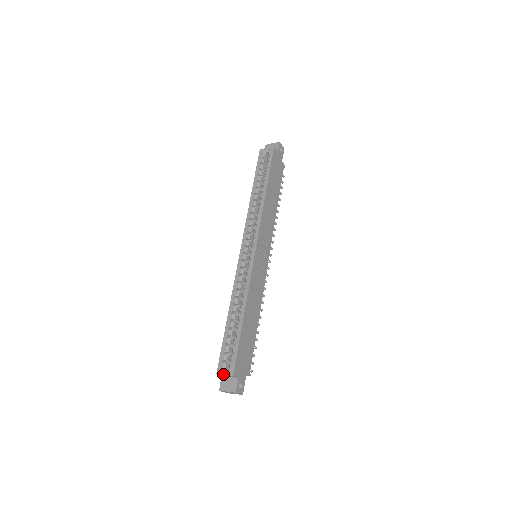
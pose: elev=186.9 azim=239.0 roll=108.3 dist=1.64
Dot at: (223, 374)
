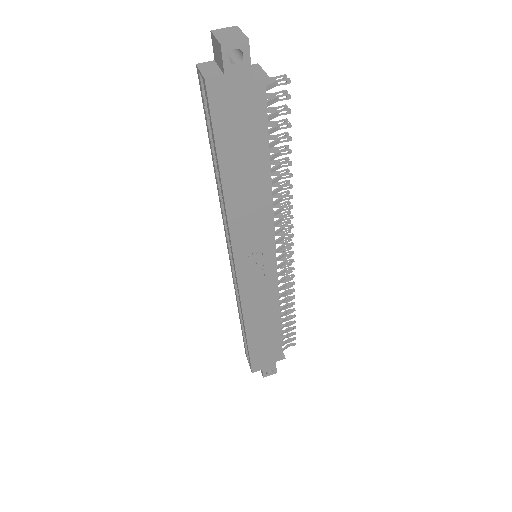
Dot at: (248, 362)
